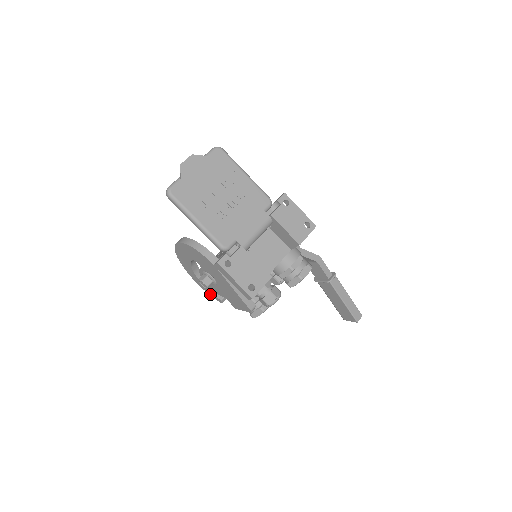
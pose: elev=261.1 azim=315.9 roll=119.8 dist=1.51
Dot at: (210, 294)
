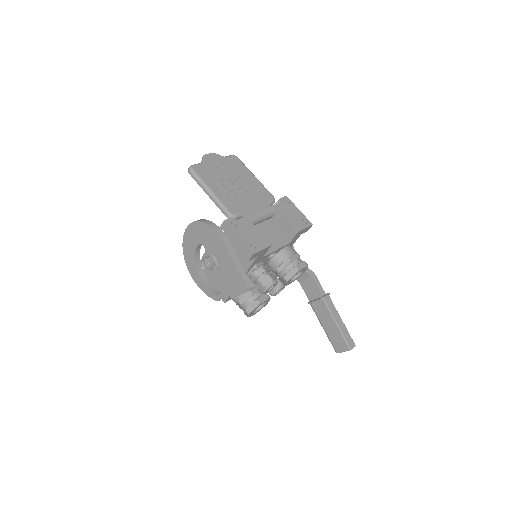
Dot at: (207, 293)
